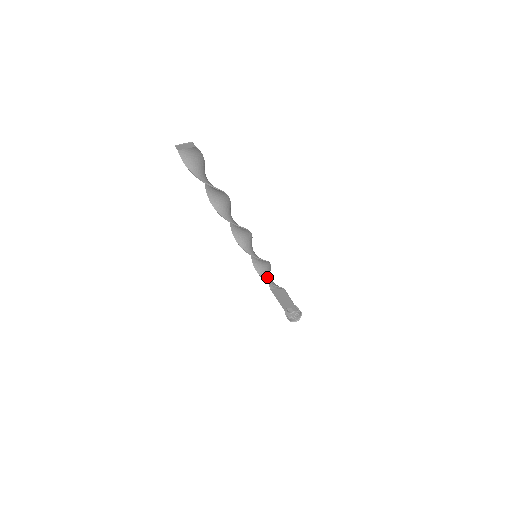
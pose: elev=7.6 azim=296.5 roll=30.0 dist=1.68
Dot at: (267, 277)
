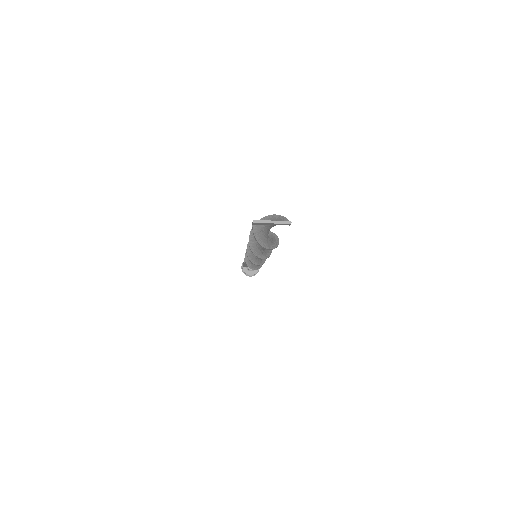
Dot at: occluded
